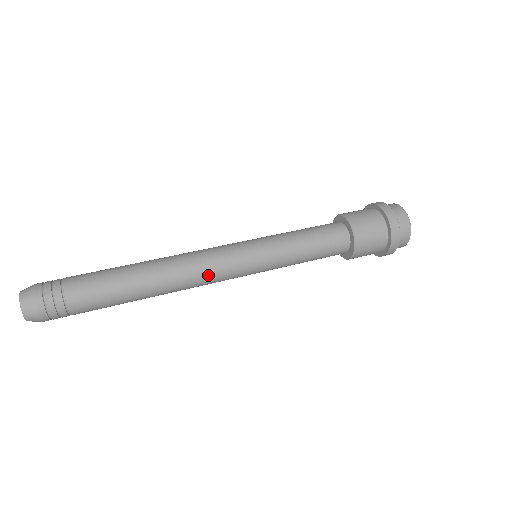
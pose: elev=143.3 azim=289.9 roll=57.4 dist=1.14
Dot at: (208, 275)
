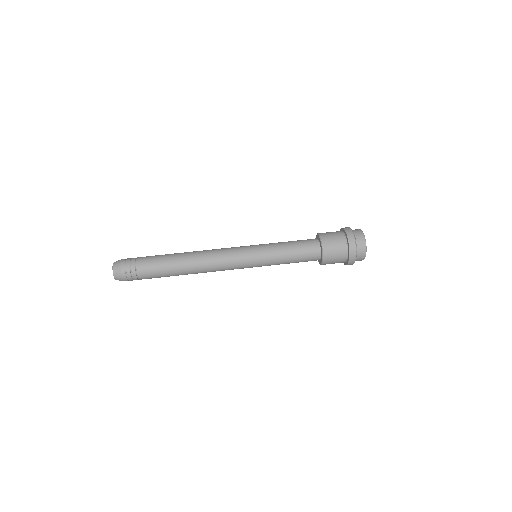
Dot at: (221, 260)
